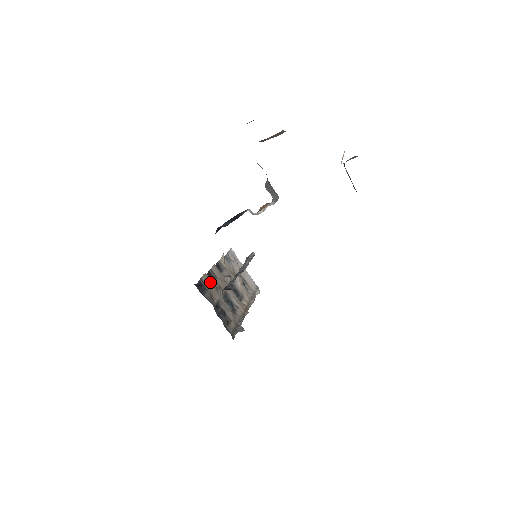
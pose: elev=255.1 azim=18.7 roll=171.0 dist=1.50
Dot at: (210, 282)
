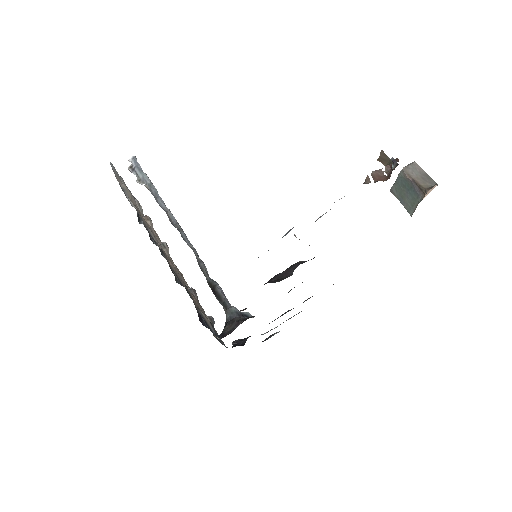
Dot at: (191, 295)
